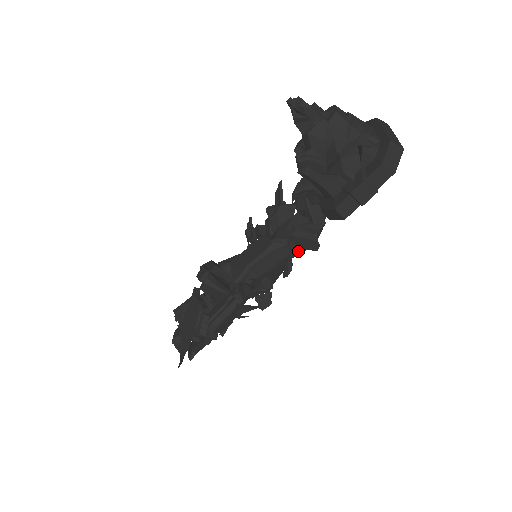
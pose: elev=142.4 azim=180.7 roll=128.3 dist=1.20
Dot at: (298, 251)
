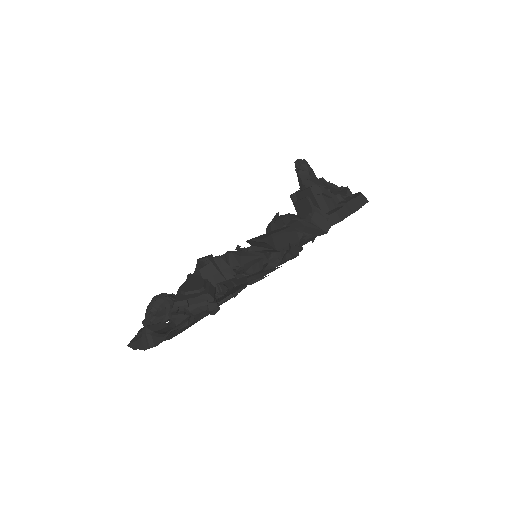
Dot at: (303, 243)
